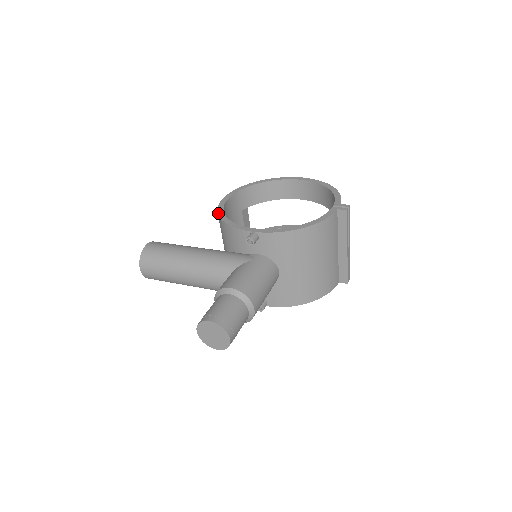
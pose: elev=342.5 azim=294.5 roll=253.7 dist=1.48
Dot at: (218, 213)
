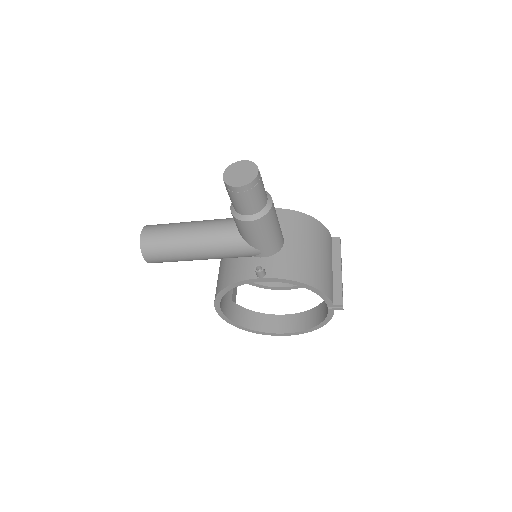
Dot at: occluded
